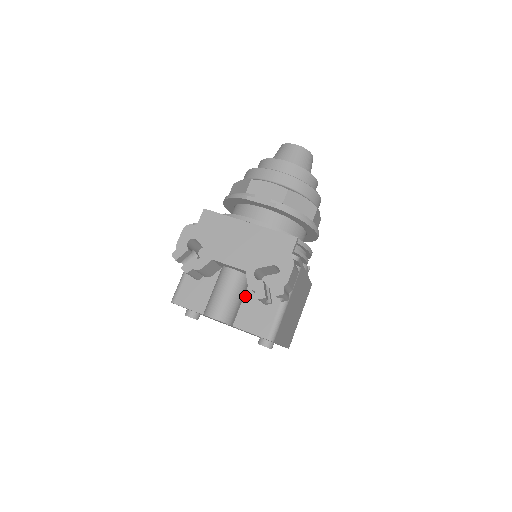
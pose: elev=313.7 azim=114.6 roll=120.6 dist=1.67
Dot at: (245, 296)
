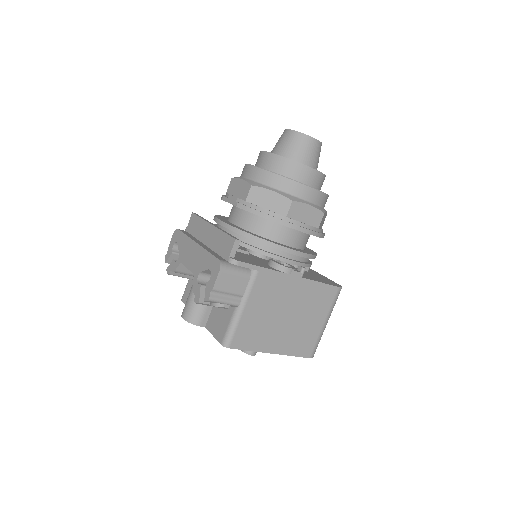
Dot at: occluded
